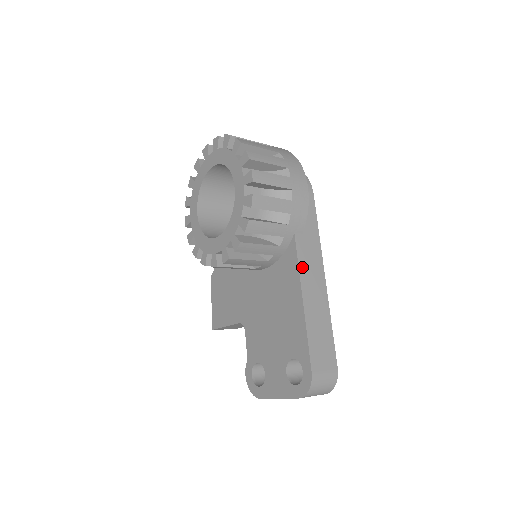
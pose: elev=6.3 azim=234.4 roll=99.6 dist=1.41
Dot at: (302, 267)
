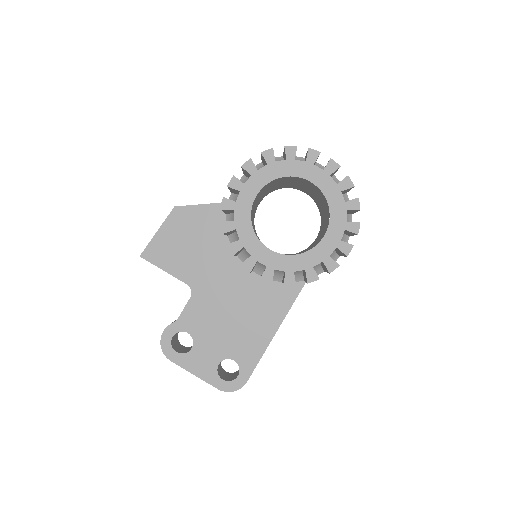
Dot at: occluded
